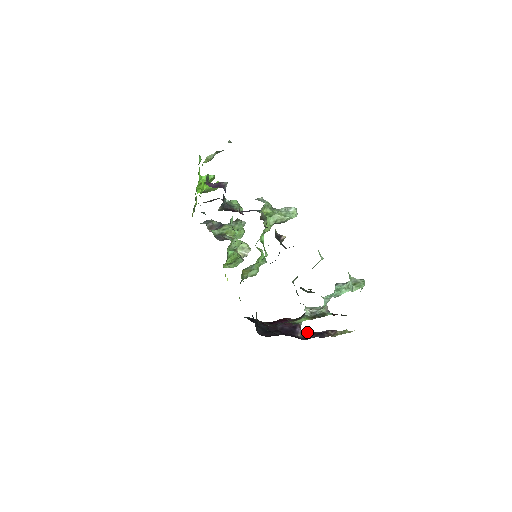
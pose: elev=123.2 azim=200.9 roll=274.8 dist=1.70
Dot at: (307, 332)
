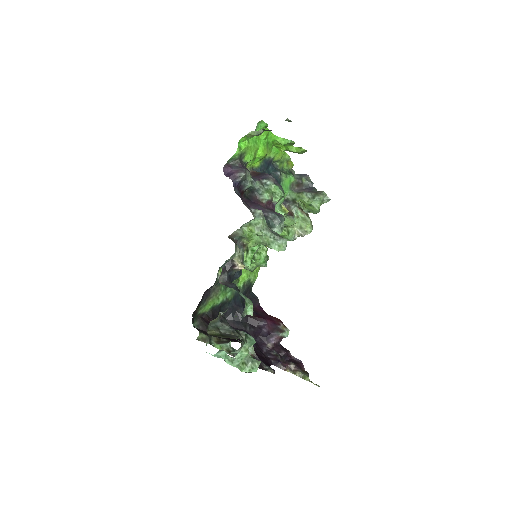
Dot at: occluded
